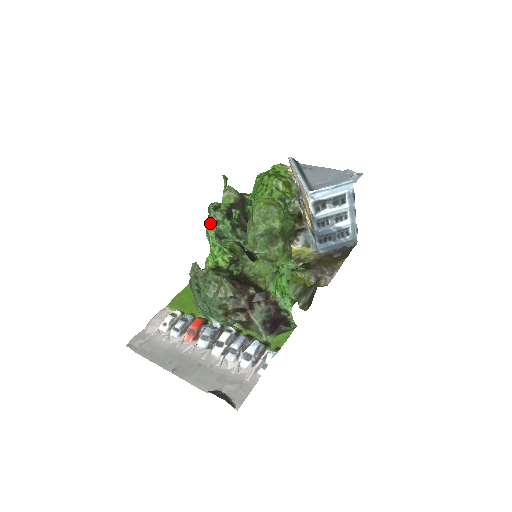
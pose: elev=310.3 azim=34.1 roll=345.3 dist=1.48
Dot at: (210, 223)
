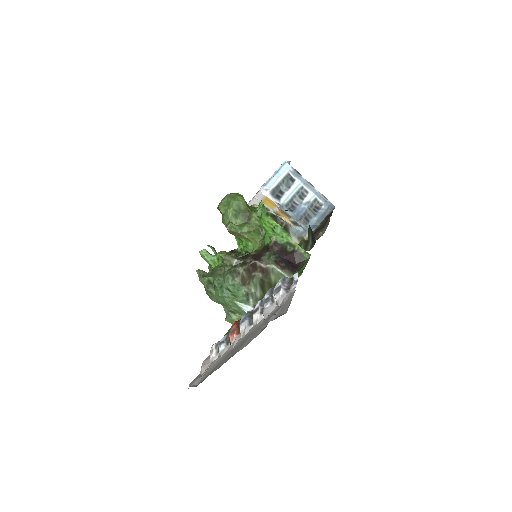
Dot at: occluded
